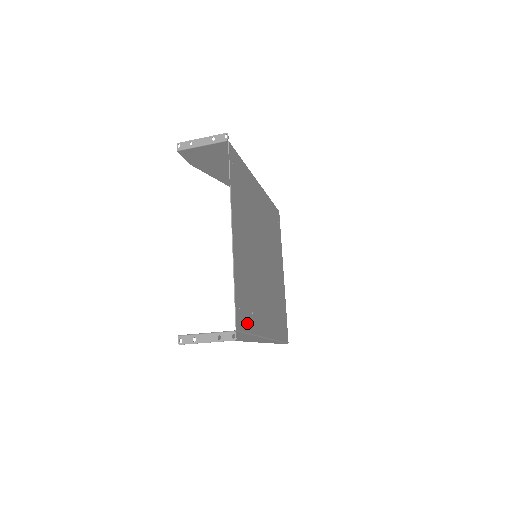
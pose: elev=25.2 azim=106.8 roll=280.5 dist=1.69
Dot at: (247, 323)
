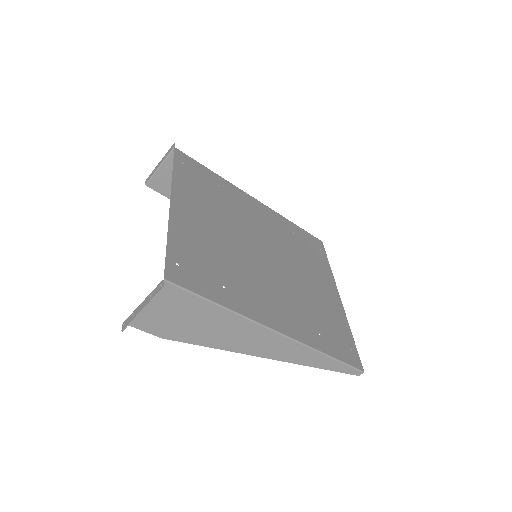
Dot at: (204, 288)
